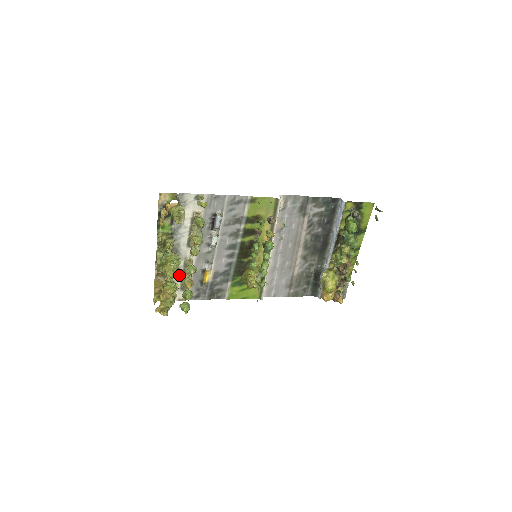
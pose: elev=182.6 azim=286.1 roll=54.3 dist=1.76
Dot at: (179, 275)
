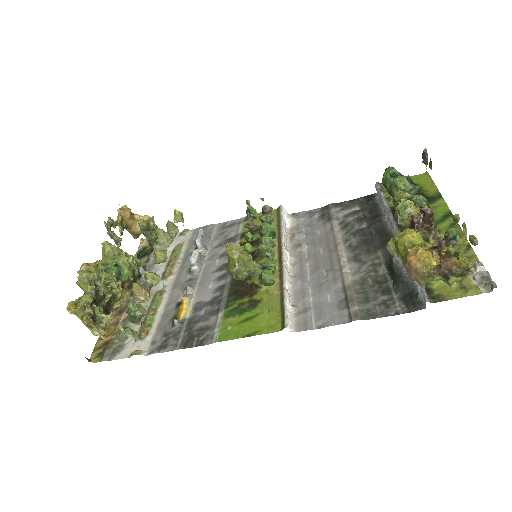
Dot at: occluded
